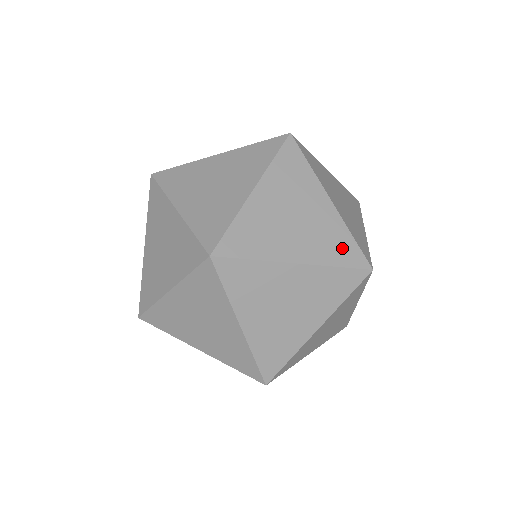
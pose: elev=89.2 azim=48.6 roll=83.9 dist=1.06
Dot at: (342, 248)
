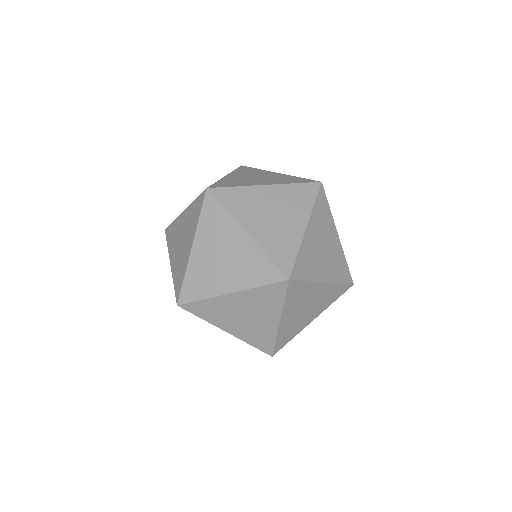
Dot at: (342, 270)
